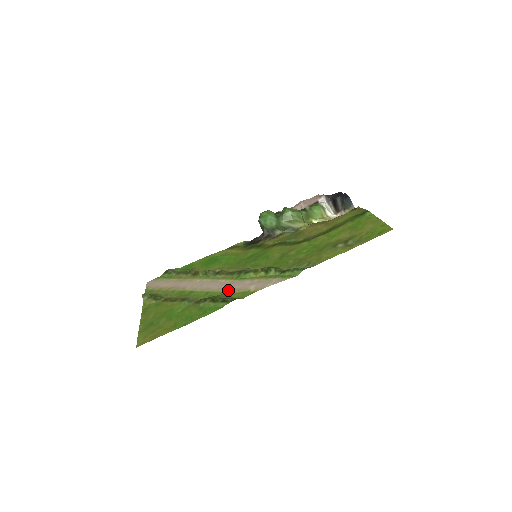
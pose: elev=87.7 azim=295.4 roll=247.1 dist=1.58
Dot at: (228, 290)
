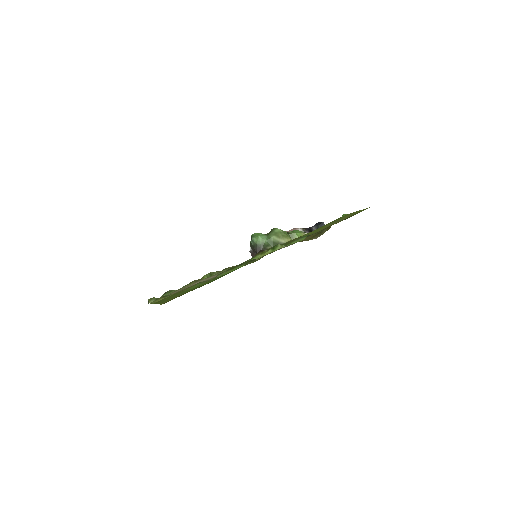
Dot at: occluded
